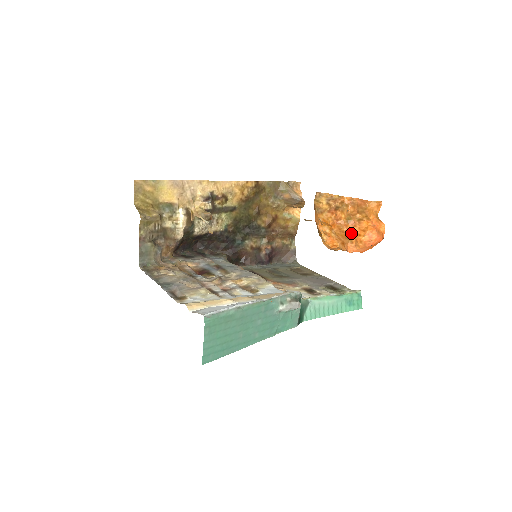
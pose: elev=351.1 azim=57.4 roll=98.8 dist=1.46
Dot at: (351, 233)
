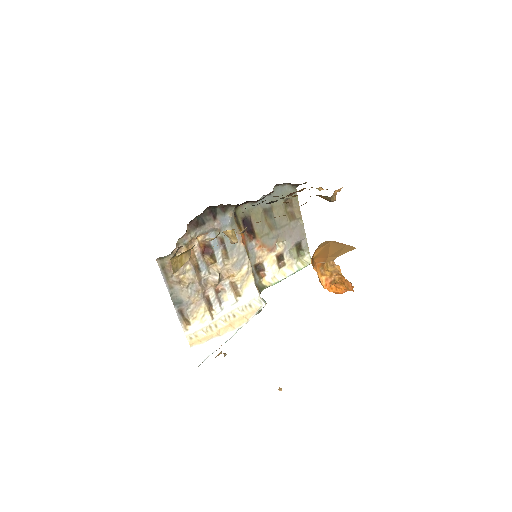
Dot at: occluded
